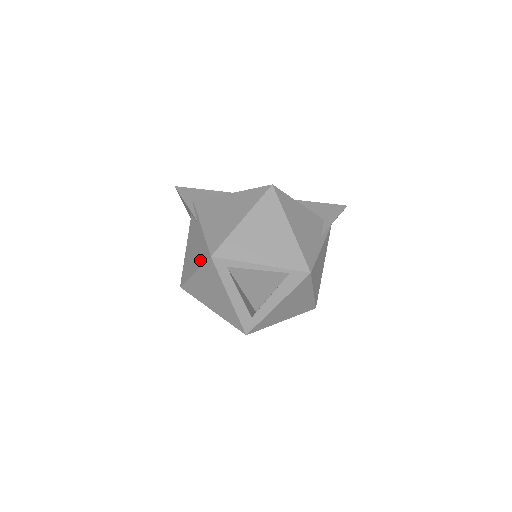
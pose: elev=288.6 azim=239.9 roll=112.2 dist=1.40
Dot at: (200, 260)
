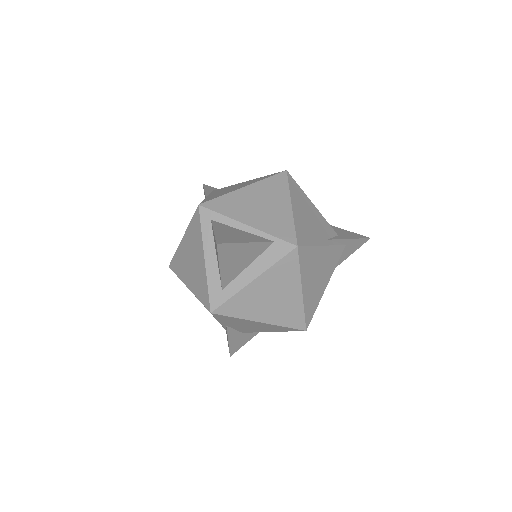
Dot at: occluded
